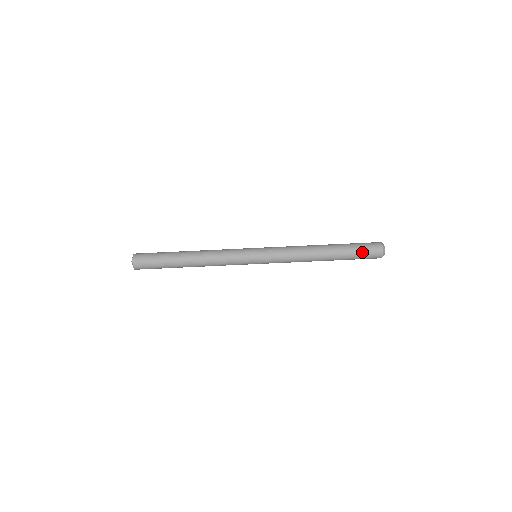
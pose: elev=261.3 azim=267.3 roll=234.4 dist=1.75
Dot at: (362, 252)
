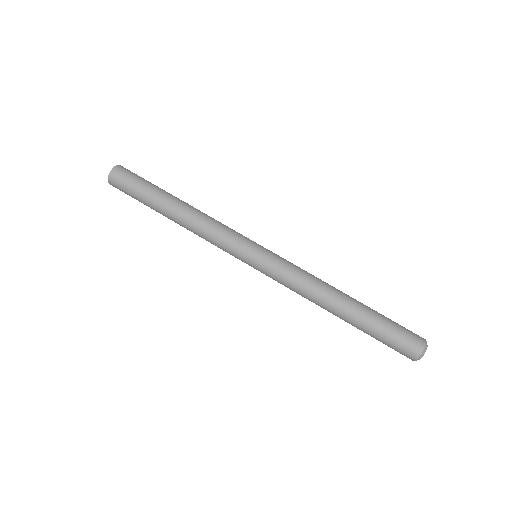
Dot at: (392, 335)
